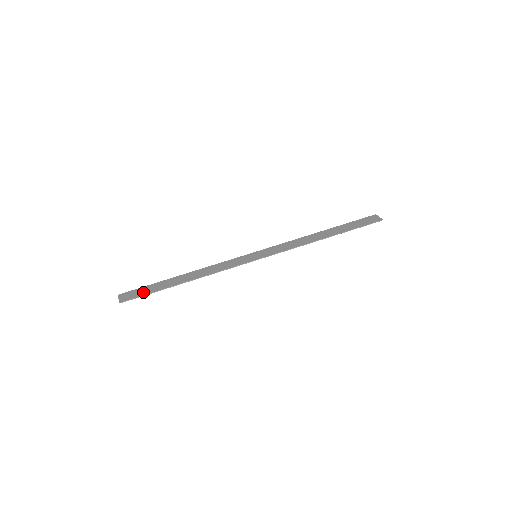
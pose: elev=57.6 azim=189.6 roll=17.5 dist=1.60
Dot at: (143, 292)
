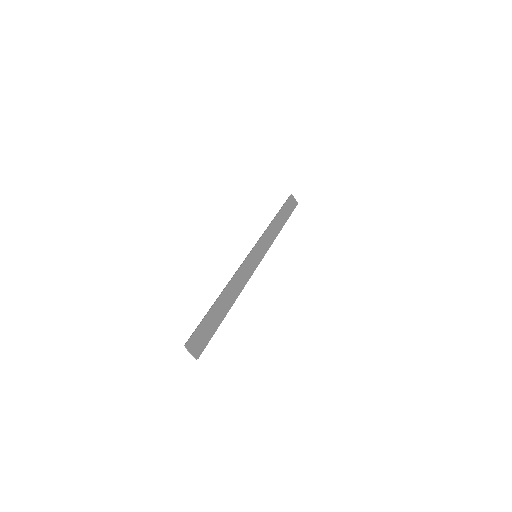
Dot at: (207, 334)
